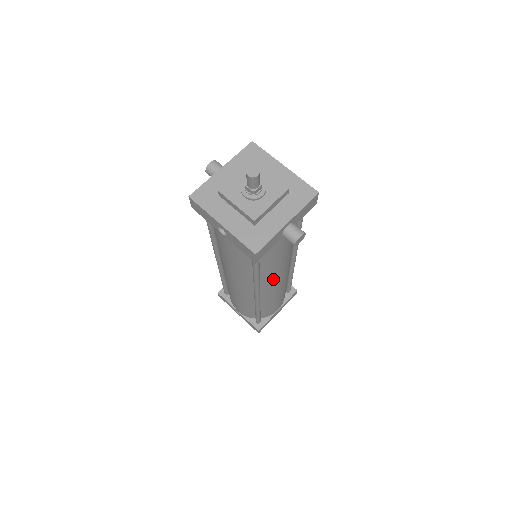
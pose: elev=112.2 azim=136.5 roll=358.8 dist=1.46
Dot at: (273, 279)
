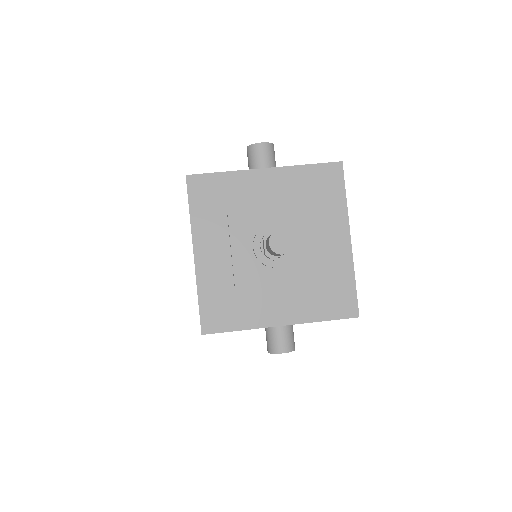
Dot at: occluded
